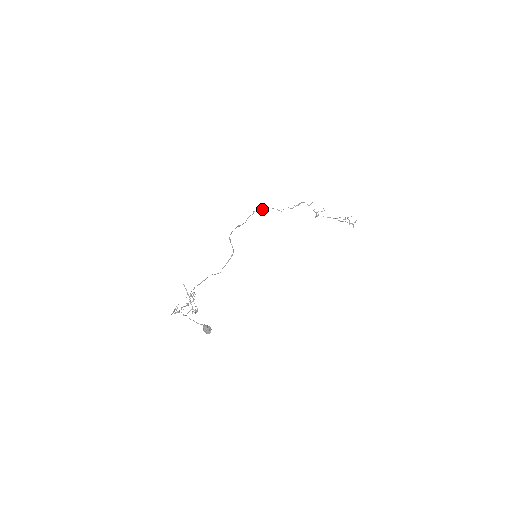
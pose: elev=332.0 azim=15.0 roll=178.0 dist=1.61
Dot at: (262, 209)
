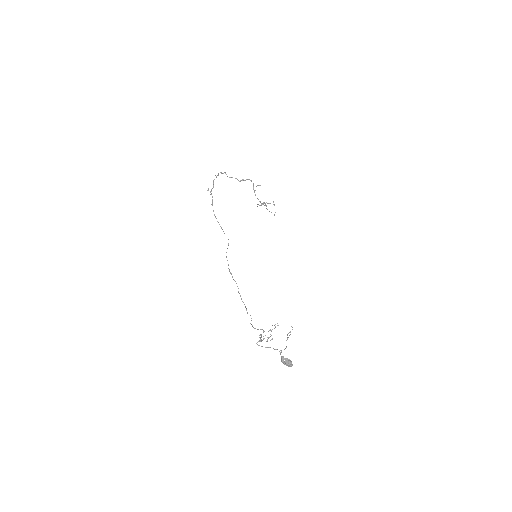
Dot at: (221, 173)
